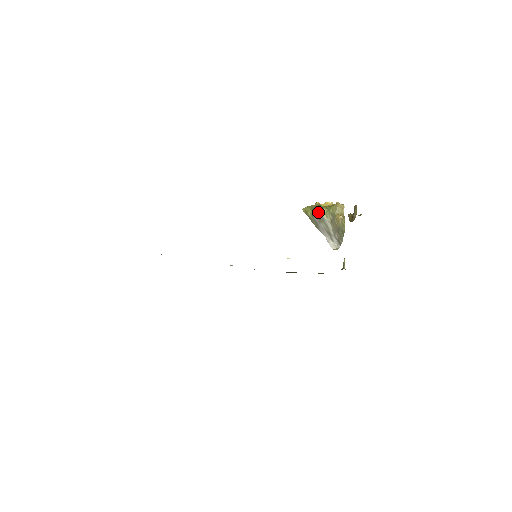
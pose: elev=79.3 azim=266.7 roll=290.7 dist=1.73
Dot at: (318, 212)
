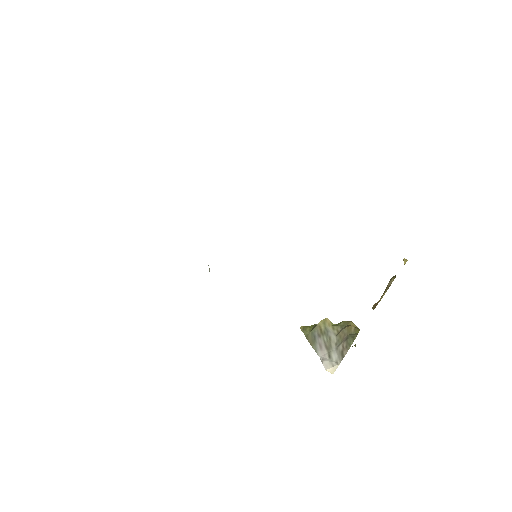
Dot at: (323, 323)
